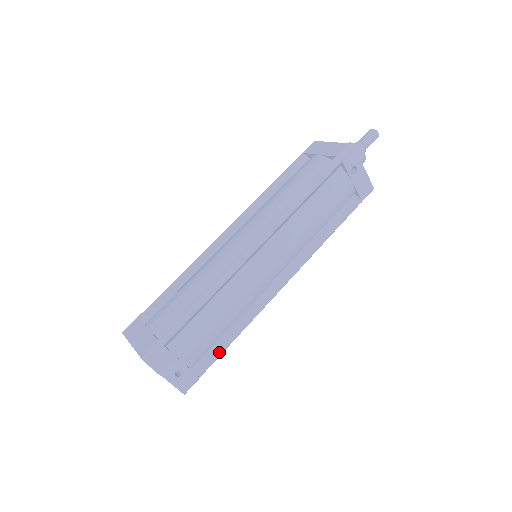
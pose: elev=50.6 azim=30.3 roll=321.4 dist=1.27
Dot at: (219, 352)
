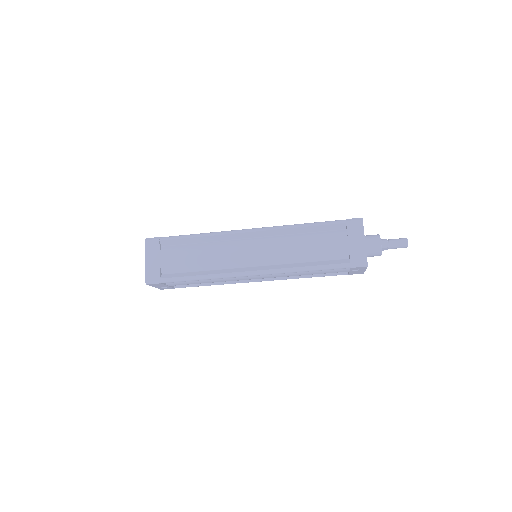
Dot at: (194, 286)
